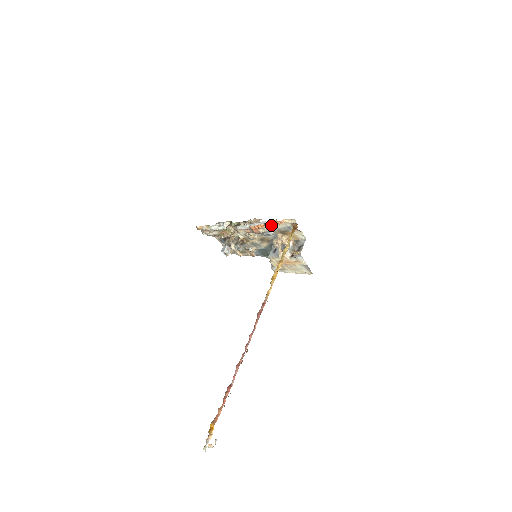
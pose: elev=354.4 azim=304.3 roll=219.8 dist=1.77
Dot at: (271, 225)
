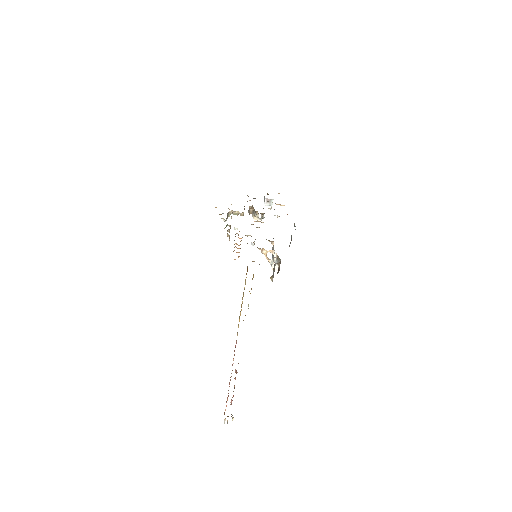
Dot at: occluded
